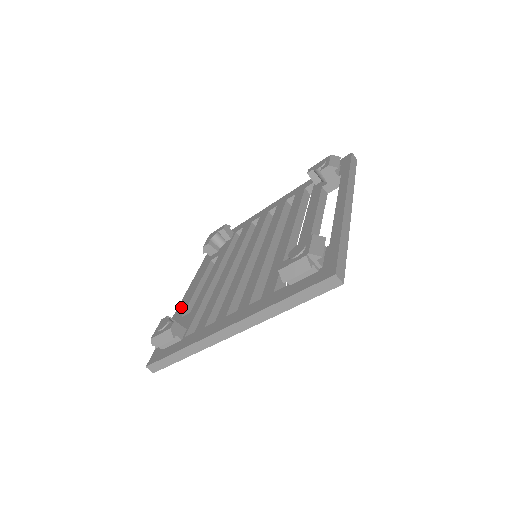
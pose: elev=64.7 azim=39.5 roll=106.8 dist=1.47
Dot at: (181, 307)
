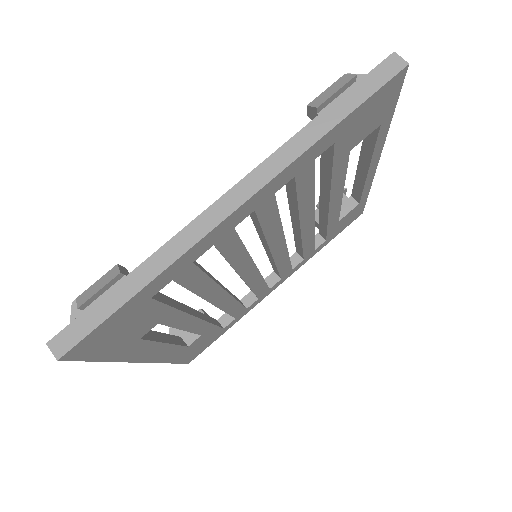
Dot at: occluded
